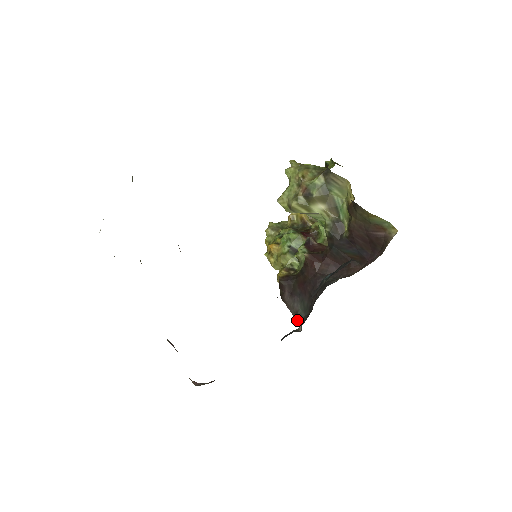
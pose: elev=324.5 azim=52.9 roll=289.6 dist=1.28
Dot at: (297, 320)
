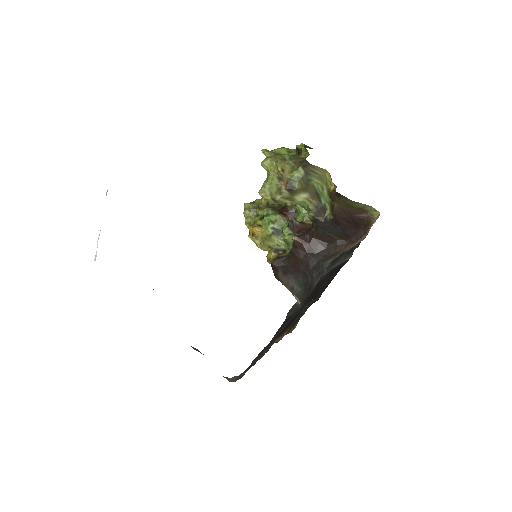
Dot at: (294, 295)
